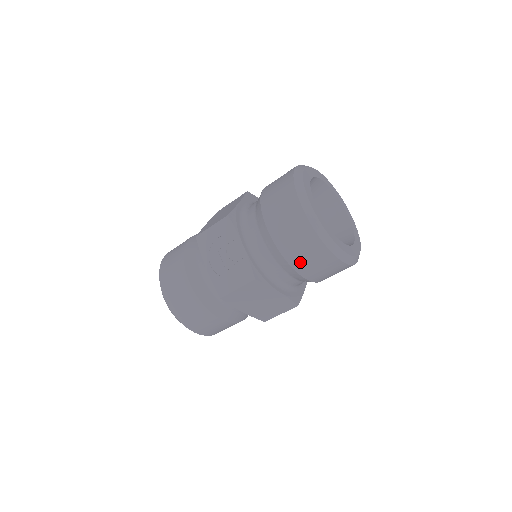
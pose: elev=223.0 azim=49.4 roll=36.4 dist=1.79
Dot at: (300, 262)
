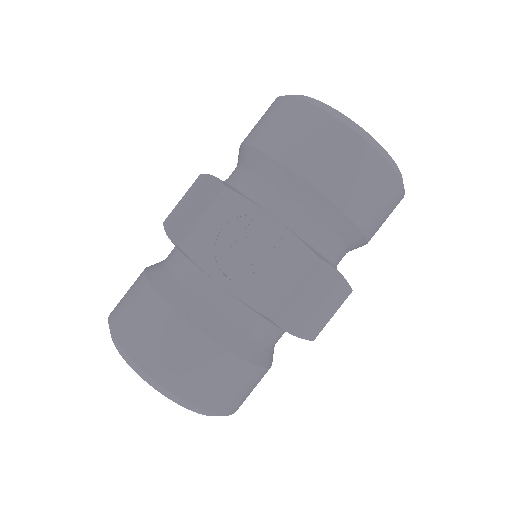
Dot at: (362, 208)
